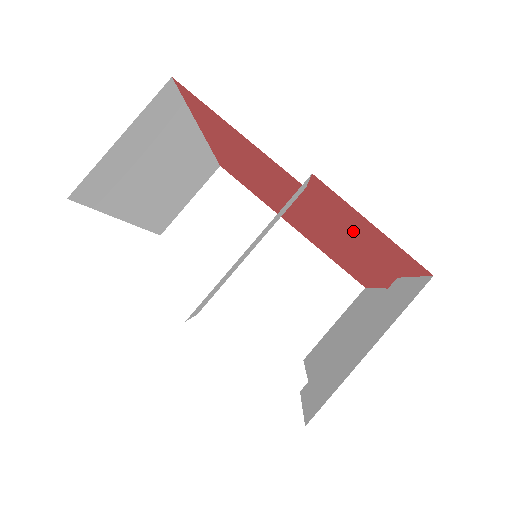
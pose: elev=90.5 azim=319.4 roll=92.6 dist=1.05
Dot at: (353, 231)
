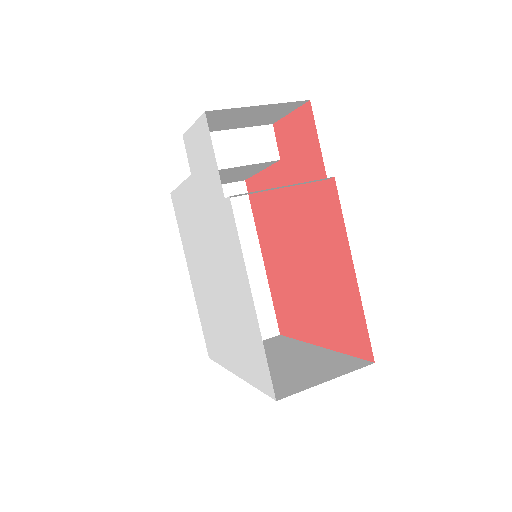
Dot at: (299, 161)
